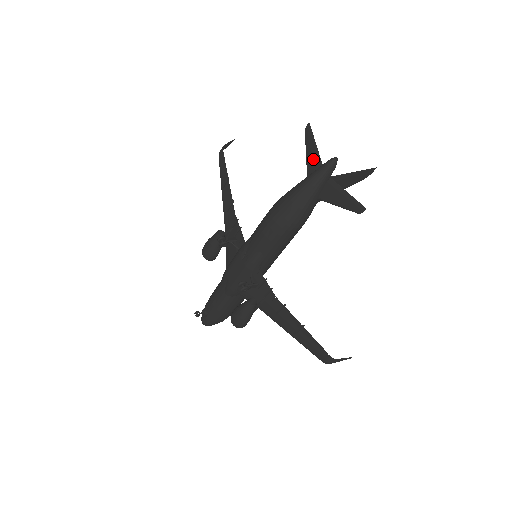
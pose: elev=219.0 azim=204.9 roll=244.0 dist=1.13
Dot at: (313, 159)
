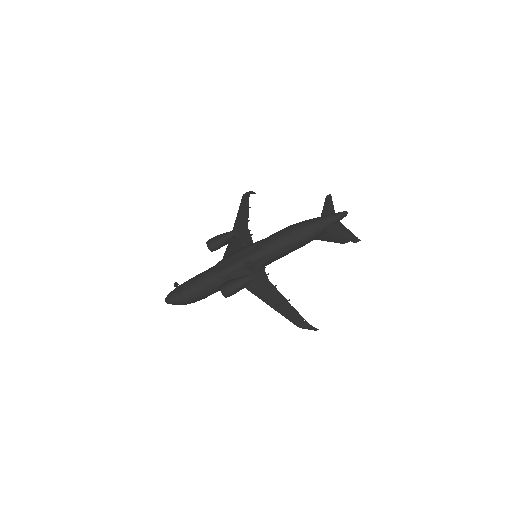
Dot at: (329, 210)
